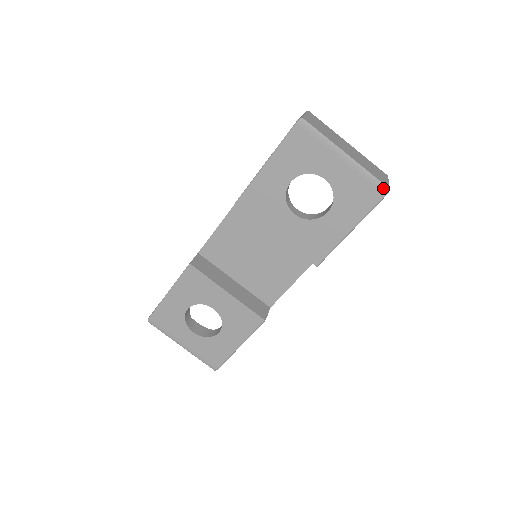
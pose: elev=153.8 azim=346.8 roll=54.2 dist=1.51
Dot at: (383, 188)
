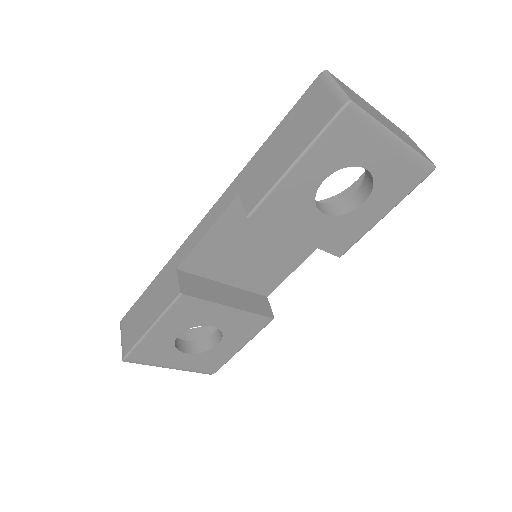
Dot at: (430, 167)
